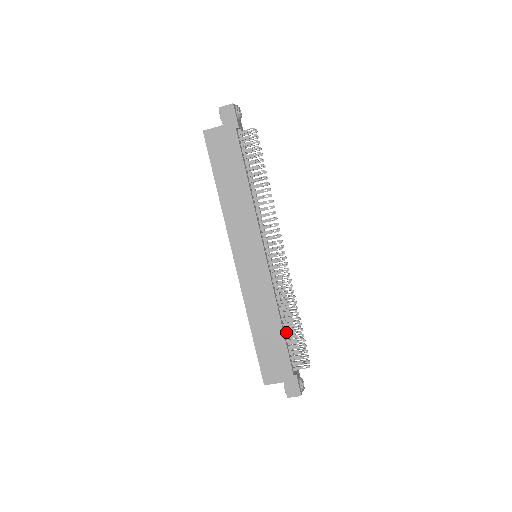
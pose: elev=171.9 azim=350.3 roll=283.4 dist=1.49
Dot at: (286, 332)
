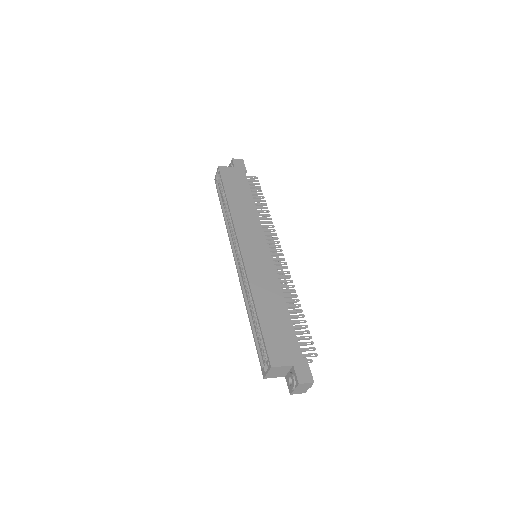
Dot at: occluded
